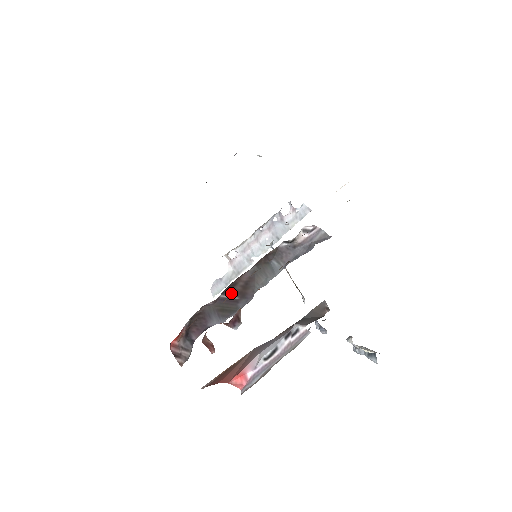
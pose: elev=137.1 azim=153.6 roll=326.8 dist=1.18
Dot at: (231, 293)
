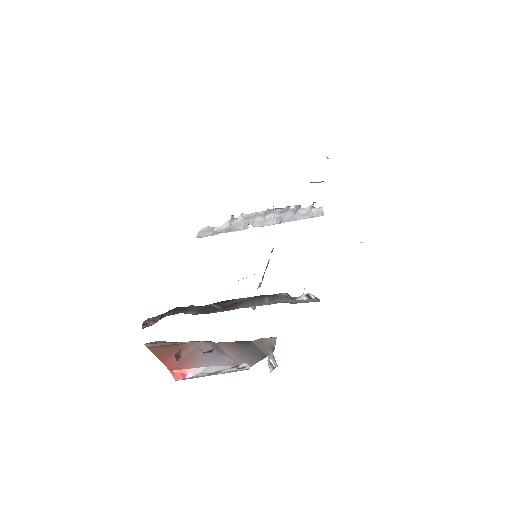
Dot at: (219, 304)
